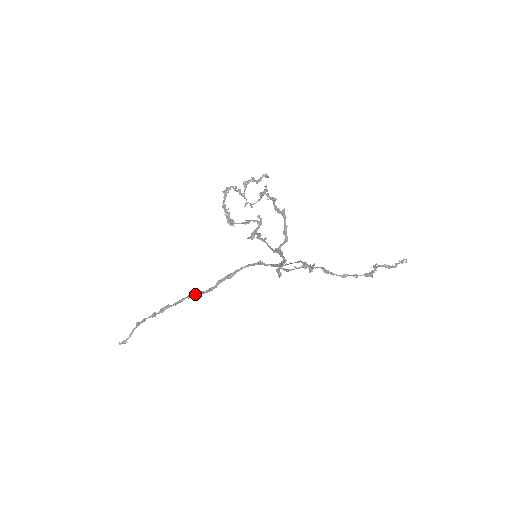
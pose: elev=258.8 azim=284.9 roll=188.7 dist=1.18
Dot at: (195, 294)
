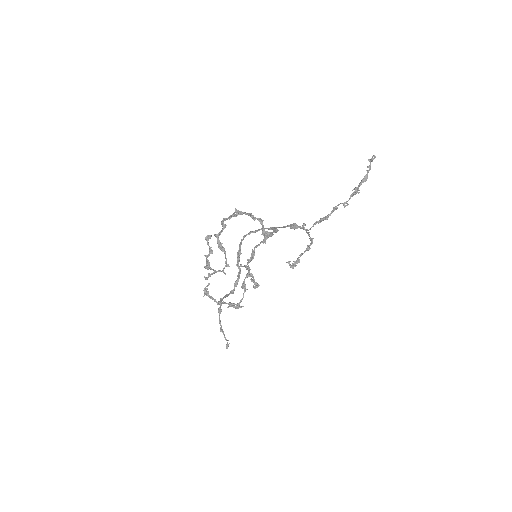
Dot at: (234, 288)
